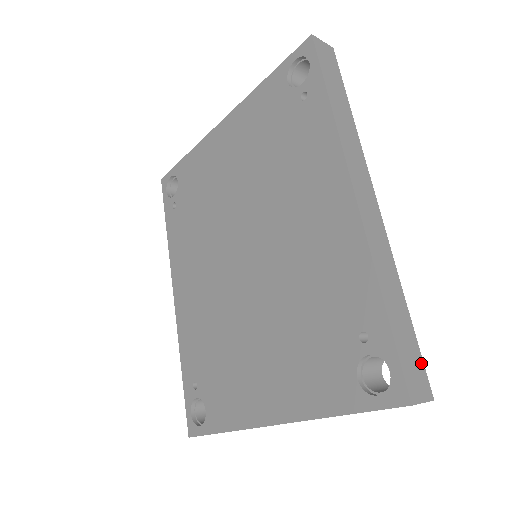
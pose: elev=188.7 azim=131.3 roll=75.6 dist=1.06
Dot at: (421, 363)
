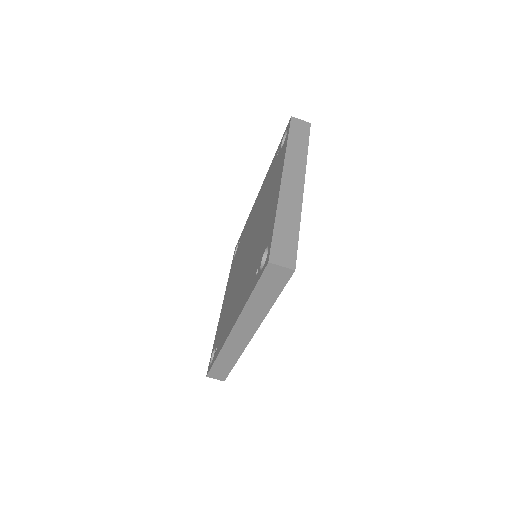
Dot at: occluded
